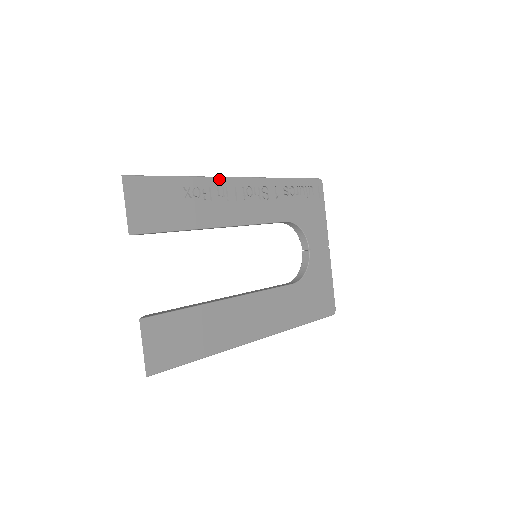
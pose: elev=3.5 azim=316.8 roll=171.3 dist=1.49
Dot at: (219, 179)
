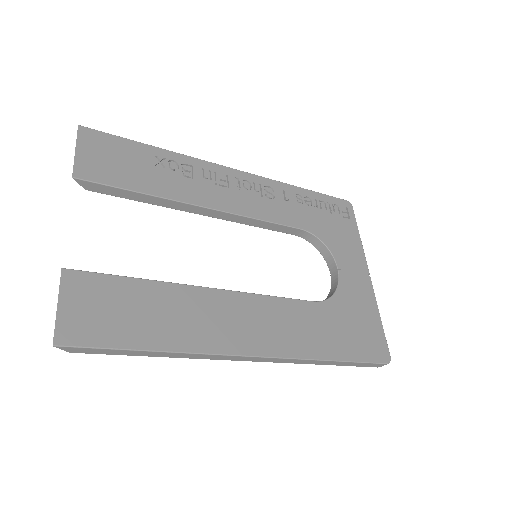
Dot at: (206, 163)
